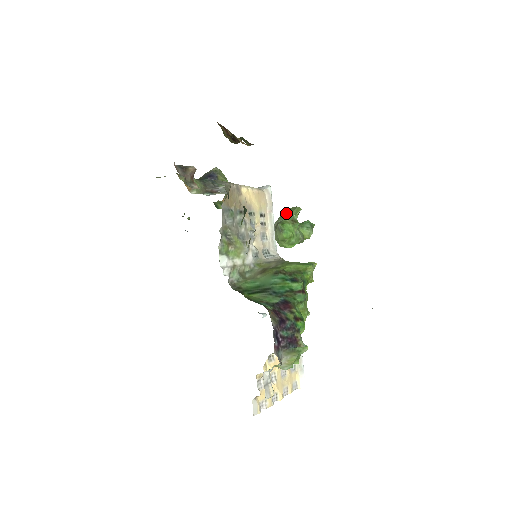
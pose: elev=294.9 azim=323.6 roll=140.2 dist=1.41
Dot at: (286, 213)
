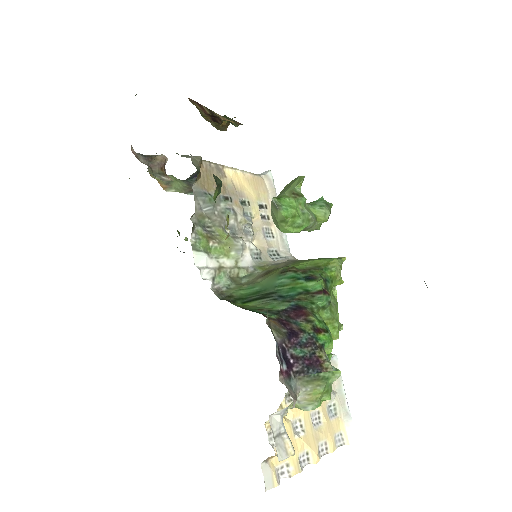
Dot at: (285, 188)
